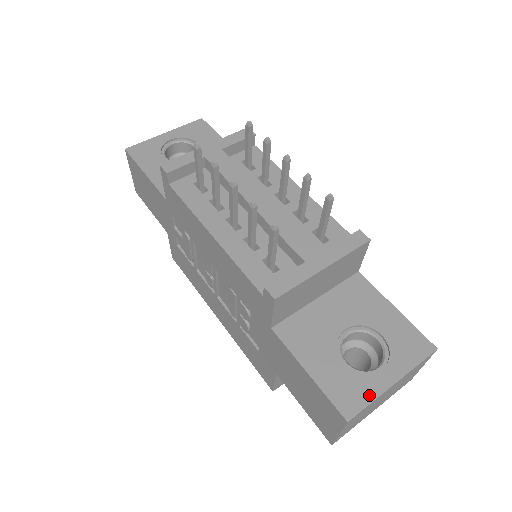
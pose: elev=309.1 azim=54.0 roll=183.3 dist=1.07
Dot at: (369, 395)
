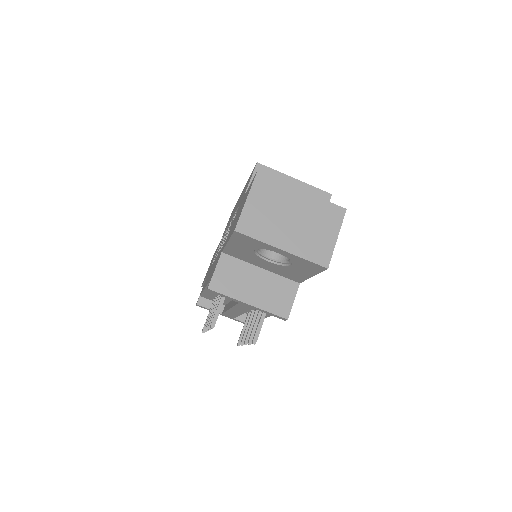
Dot at: occluded
